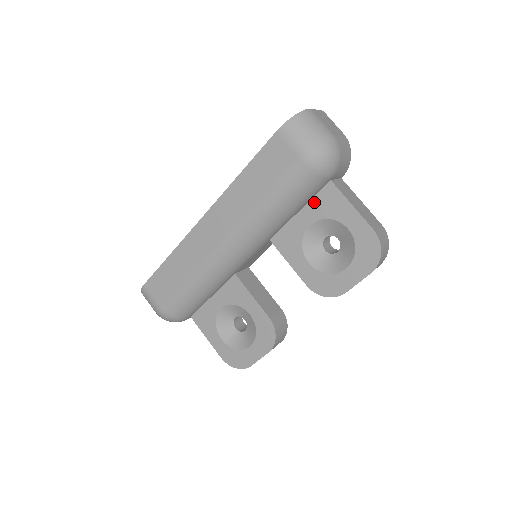
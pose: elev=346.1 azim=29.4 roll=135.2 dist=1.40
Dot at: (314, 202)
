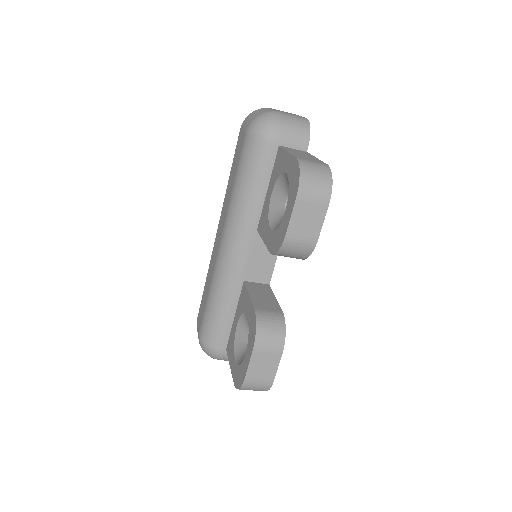
Dot at: (273, 172)
